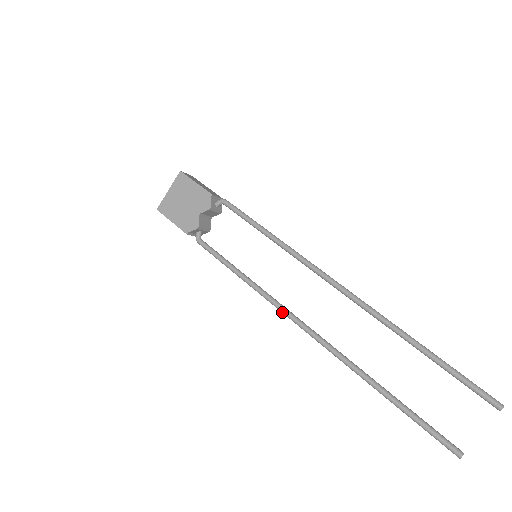
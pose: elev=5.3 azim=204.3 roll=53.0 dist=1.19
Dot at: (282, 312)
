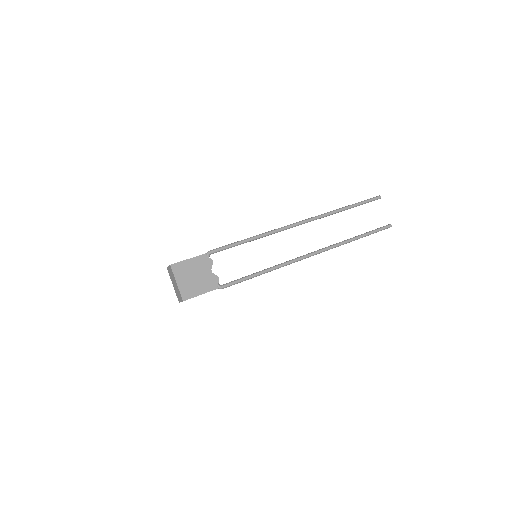
Dot at: occluded
